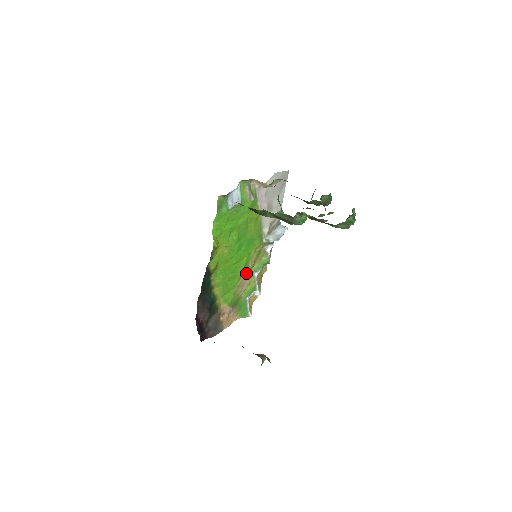
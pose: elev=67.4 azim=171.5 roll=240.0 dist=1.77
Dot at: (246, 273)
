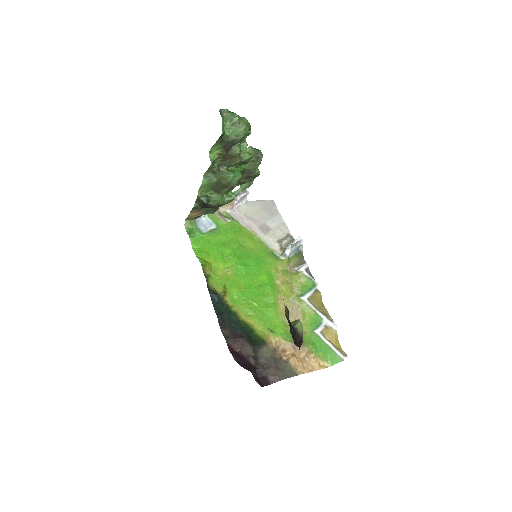
Dot at: (285, 298)
